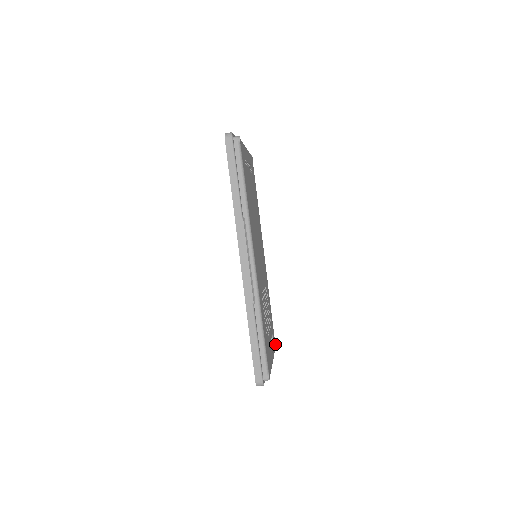
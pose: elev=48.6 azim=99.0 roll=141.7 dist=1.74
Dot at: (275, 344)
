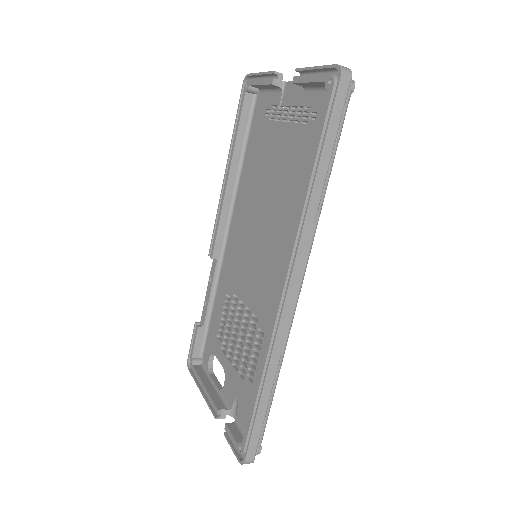
Dot at: occluded
